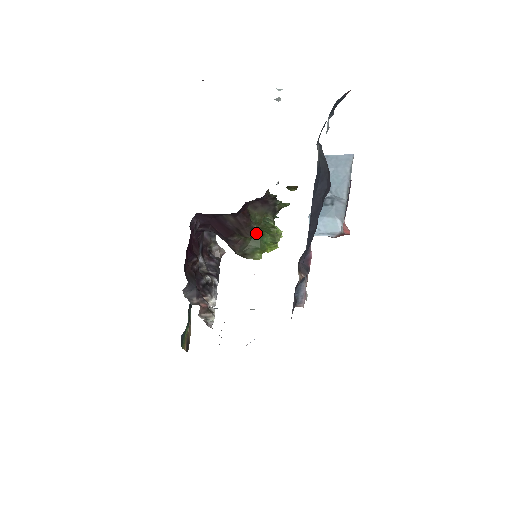
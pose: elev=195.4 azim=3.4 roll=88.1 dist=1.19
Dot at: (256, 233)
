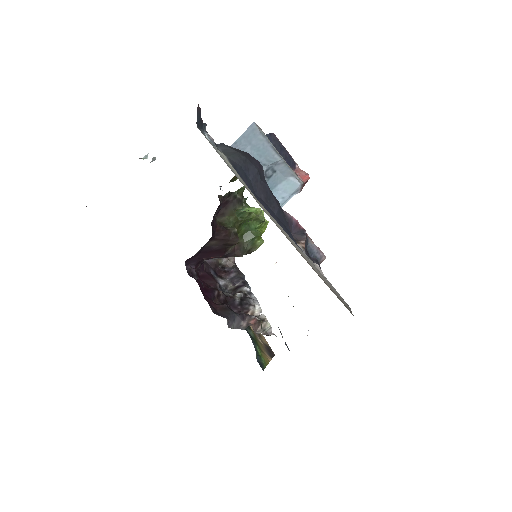
Dot at: (242, 229)
